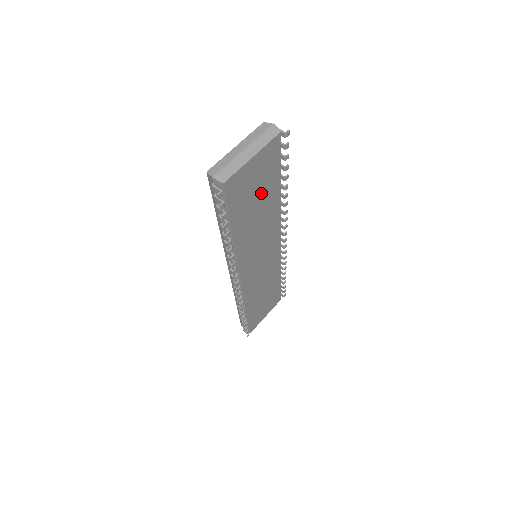
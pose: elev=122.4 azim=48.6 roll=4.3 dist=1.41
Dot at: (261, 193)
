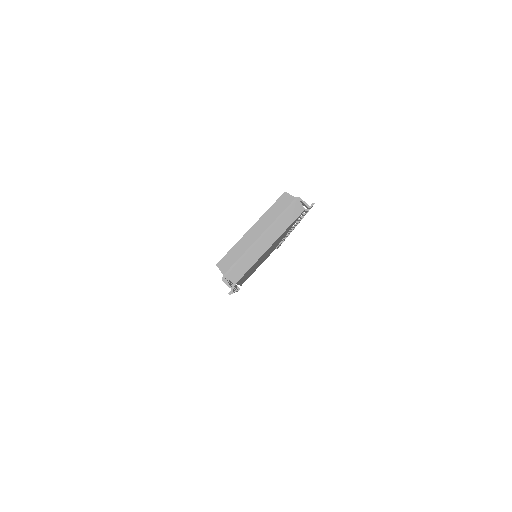
Dot at: (272, 246)
